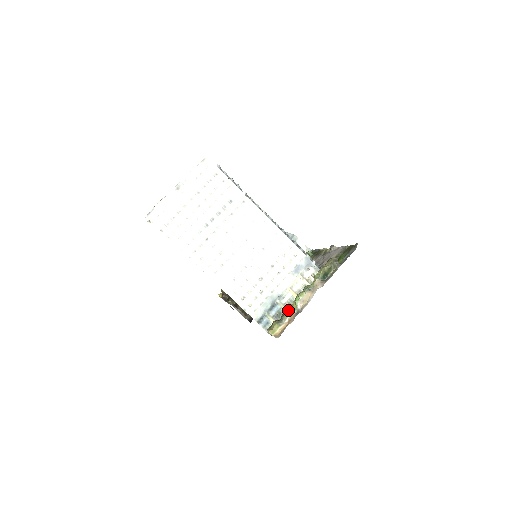
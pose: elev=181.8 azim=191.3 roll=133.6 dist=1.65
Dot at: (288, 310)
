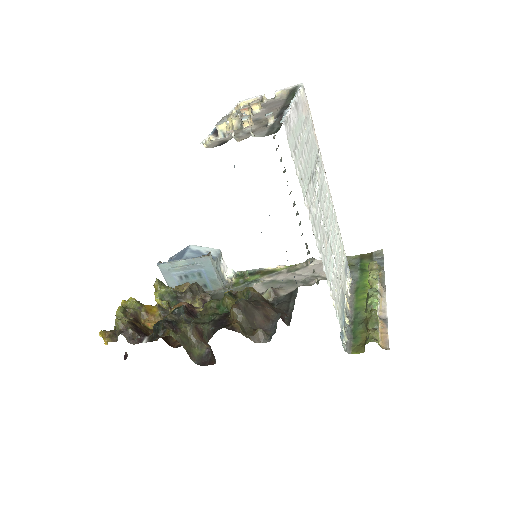
Dot at: (377, 315)
